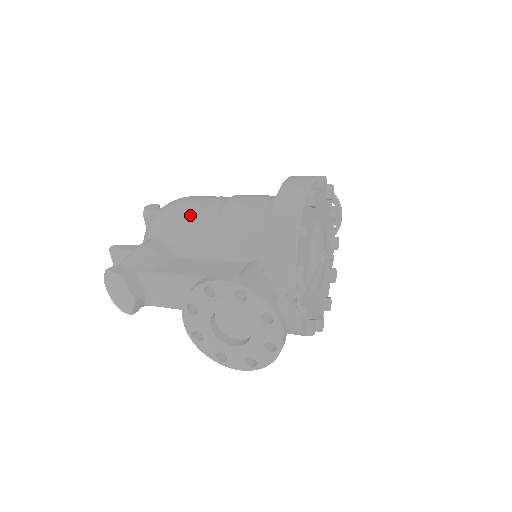
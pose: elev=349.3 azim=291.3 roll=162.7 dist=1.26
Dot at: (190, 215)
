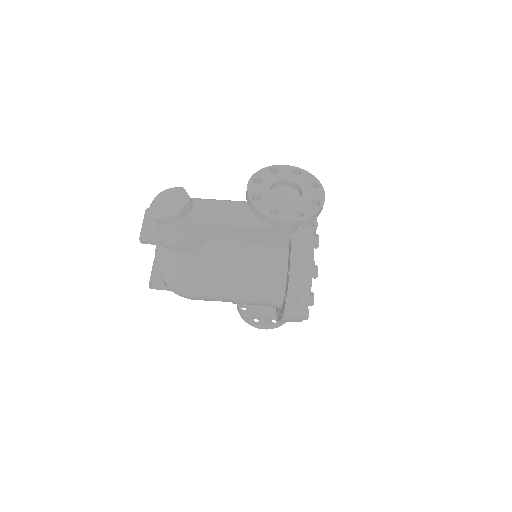
Dot at: occluded
